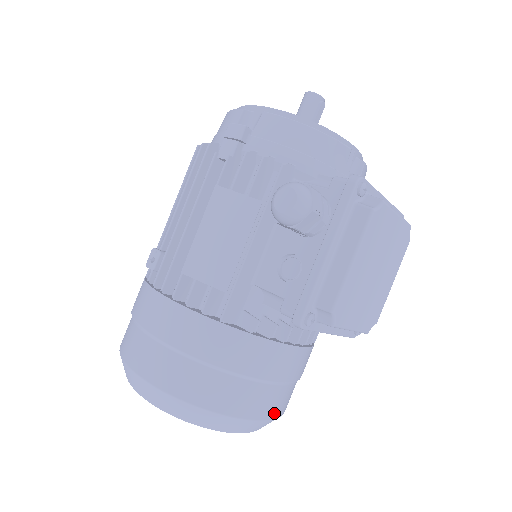
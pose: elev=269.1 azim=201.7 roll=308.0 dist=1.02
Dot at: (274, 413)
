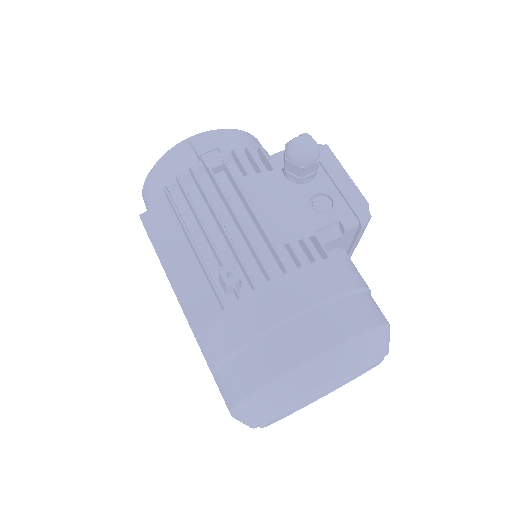
Dot at: occluded
